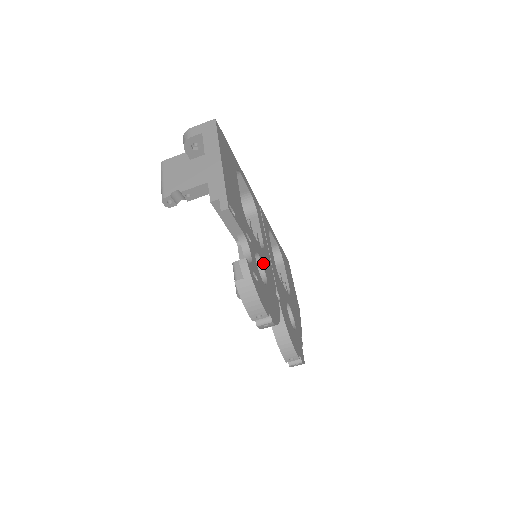
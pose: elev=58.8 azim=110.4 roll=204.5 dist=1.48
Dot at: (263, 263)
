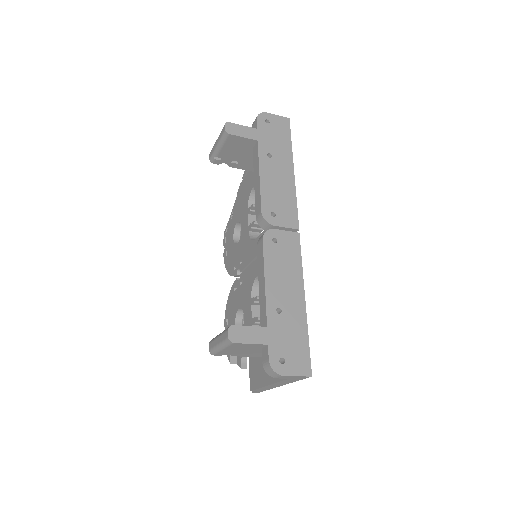
Dot at: occluded
